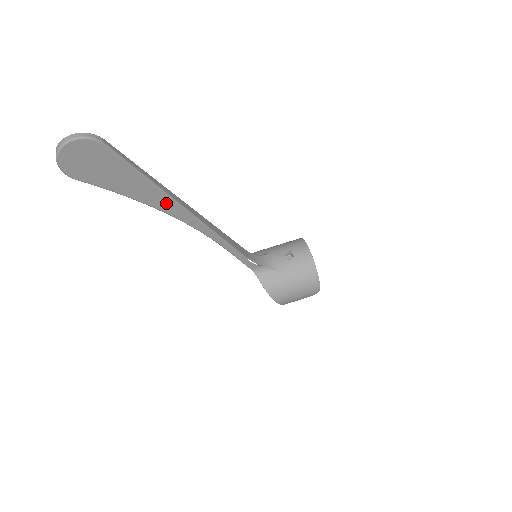
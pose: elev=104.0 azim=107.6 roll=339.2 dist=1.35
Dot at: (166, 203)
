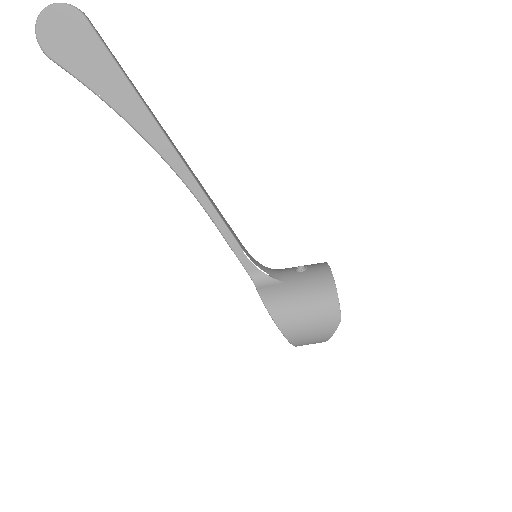
Dot at: (144, 121)
